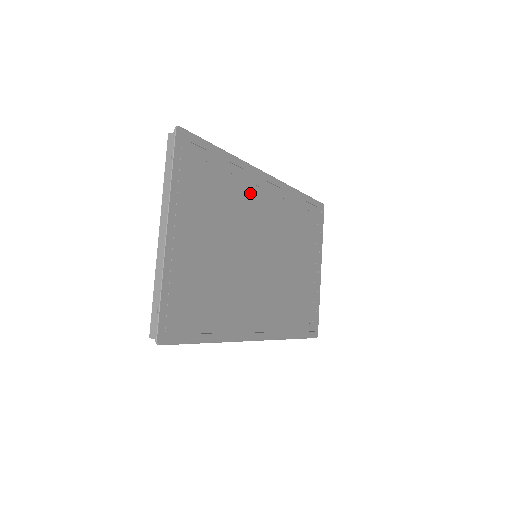
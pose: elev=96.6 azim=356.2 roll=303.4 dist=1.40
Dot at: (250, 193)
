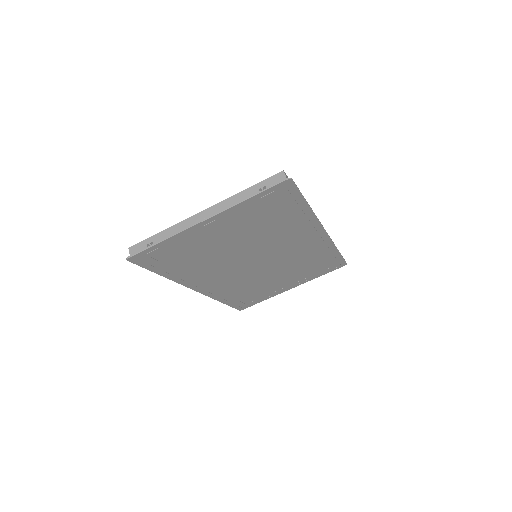
Dot at: (296, 233)
